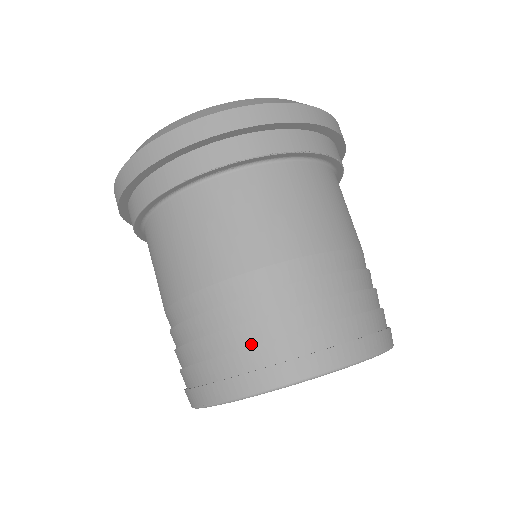
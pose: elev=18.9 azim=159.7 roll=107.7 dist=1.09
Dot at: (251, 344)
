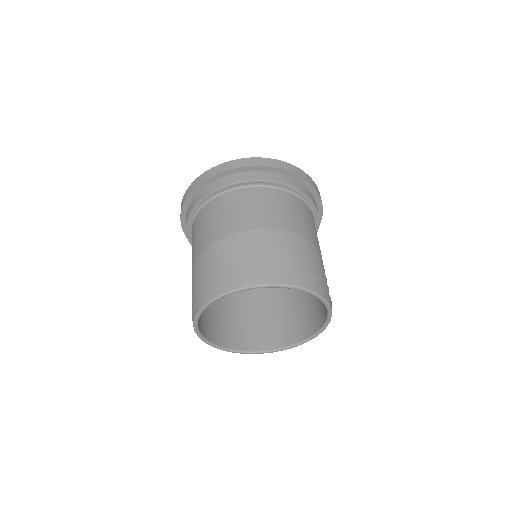
Dot at: (253, 262)
